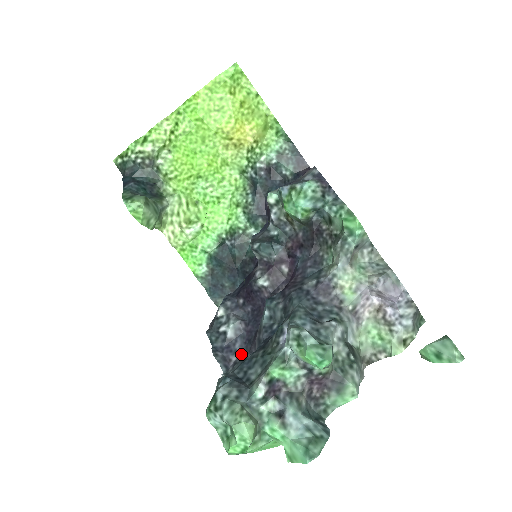
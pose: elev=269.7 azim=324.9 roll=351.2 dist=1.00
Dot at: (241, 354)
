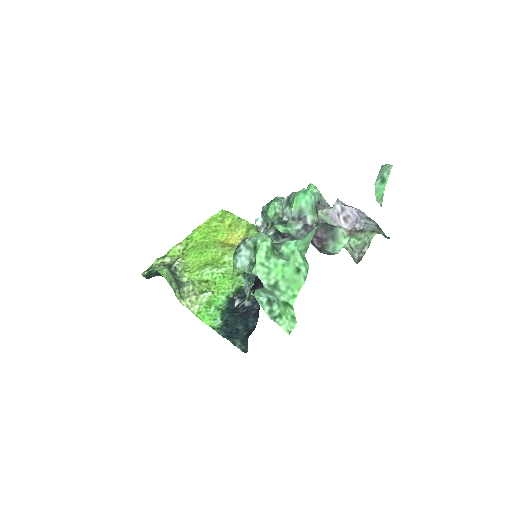
Dot at: (259, 306)
